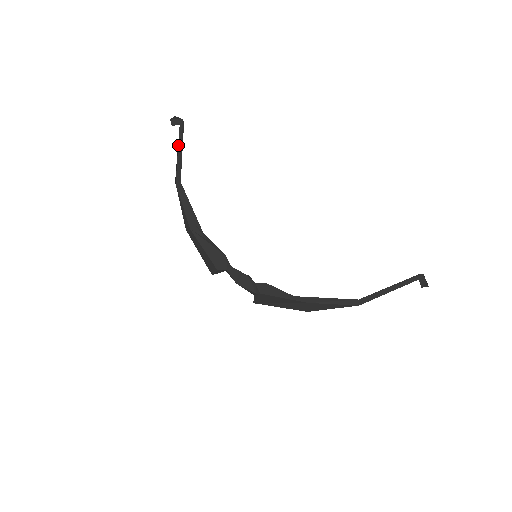
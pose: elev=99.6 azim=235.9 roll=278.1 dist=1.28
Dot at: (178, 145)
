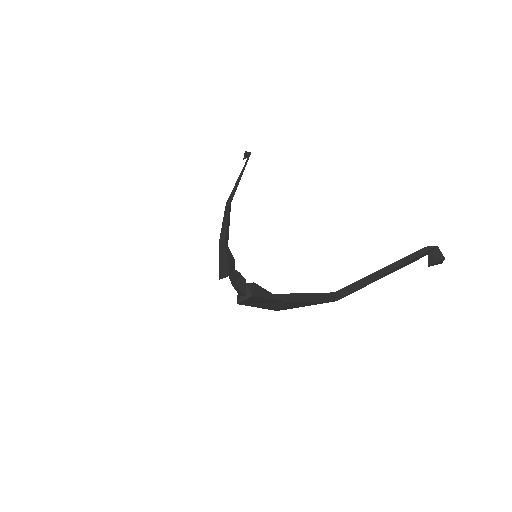
Dot at: (242, 174)
